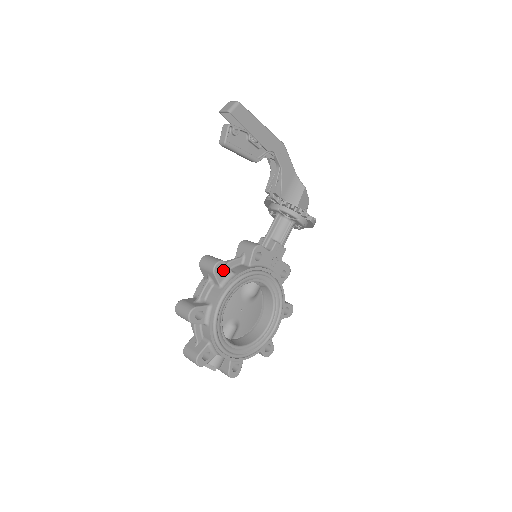
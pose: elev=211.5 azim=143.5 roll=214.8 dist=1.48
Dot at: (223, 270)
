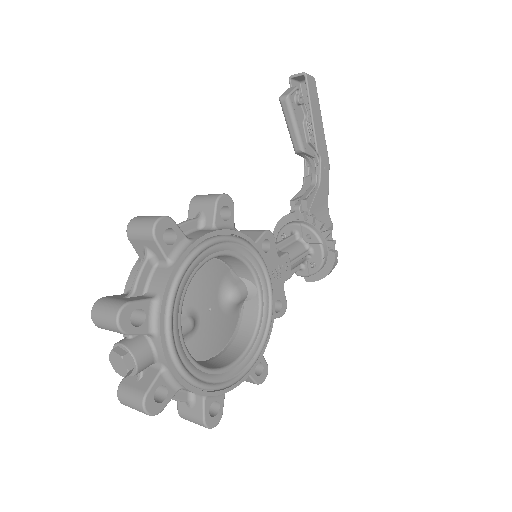
Dot at: (223, 218)
